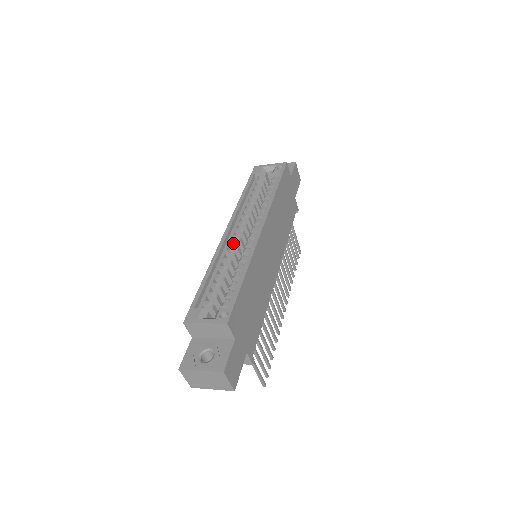
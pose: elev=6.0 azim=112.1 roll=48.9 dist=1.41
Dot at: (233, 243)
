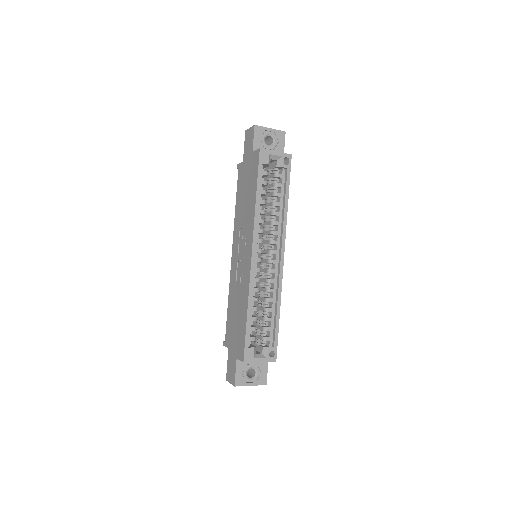
Dot at: (259, 269)
